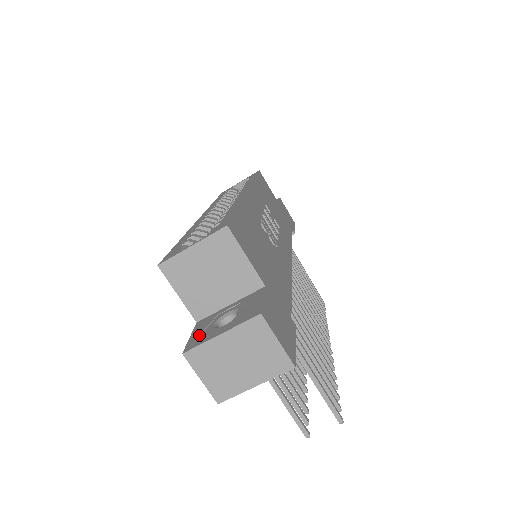
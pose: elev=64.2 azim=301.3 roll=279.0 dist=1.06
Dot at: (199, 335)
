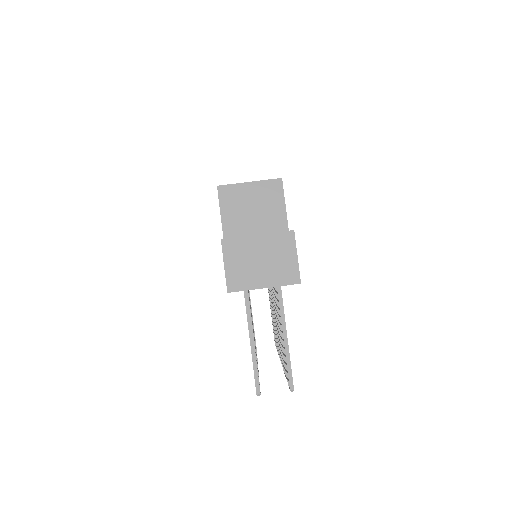
Dot at: occluded
